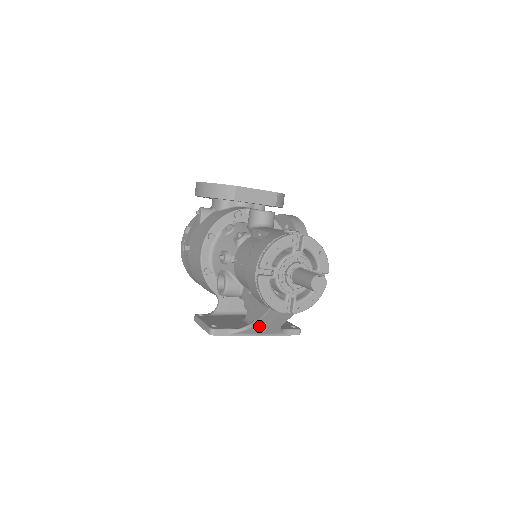
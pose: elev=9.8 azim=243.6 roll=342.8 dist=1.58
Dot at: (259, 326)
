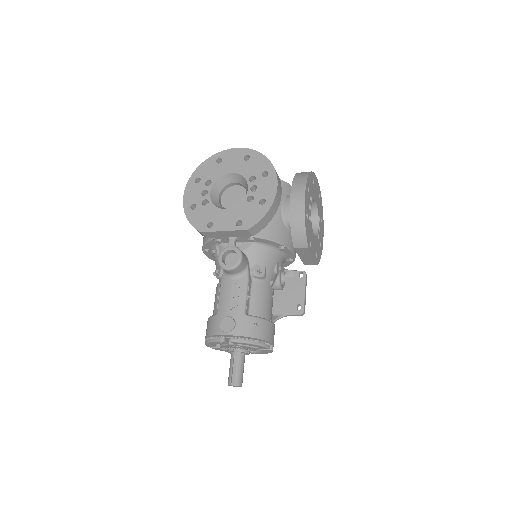
Dot at: occluded
